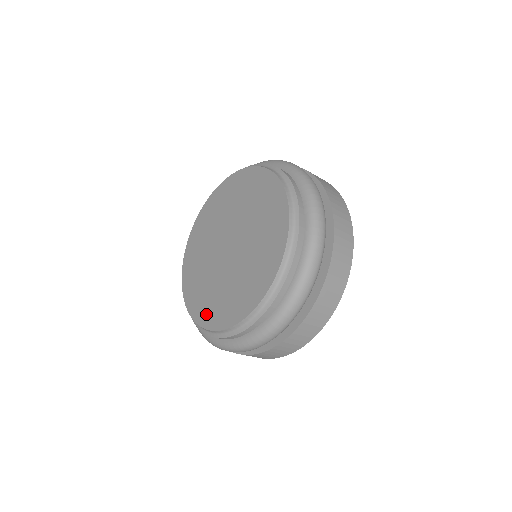
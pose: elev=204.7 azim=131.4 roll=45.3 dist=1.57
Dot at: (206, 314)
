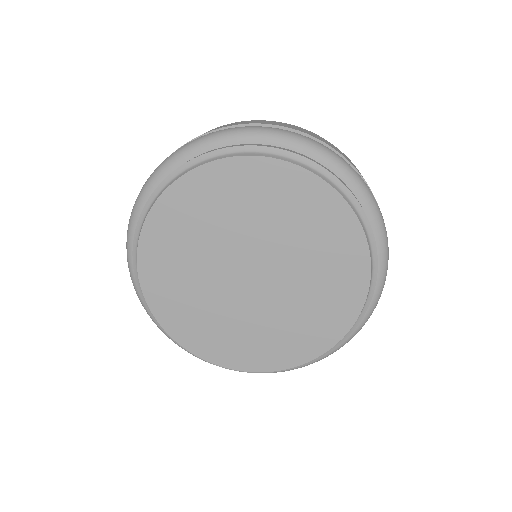
Dot at: (210, 347)
